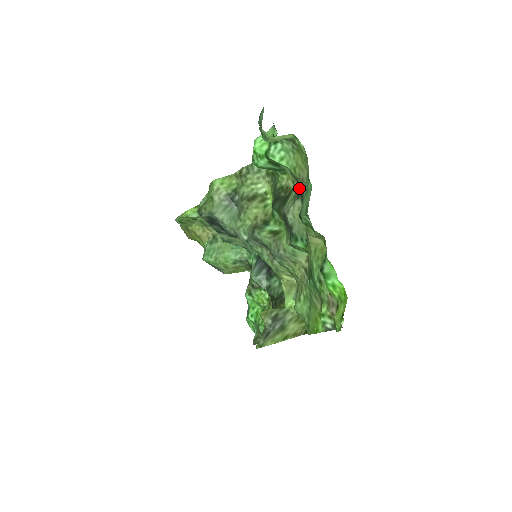
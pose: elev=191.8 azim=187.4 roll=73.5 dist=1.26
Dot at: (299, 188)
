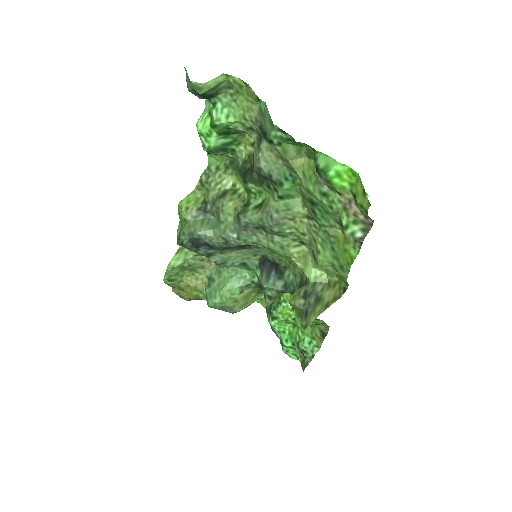
Dot at: (258, 138)
